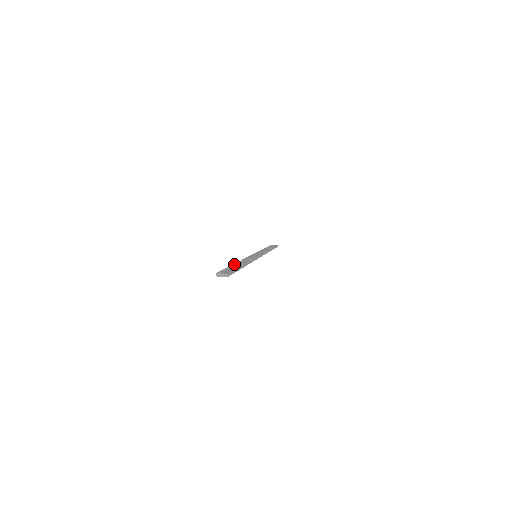
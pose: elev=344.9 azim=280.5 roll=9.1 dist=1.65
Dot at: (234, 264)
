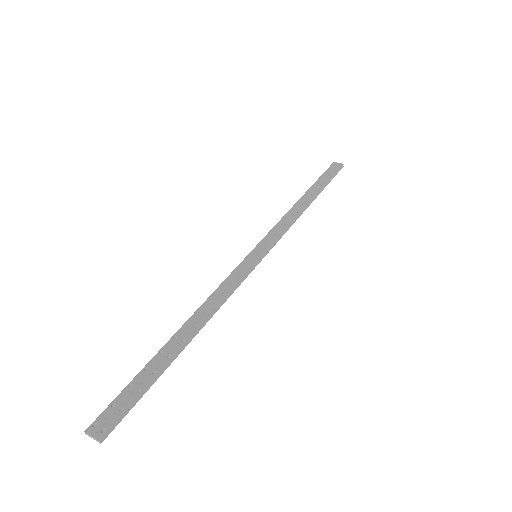
Dot at: (165, 346)
